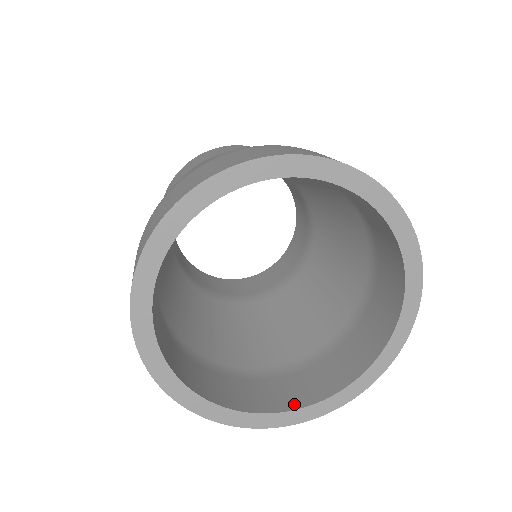
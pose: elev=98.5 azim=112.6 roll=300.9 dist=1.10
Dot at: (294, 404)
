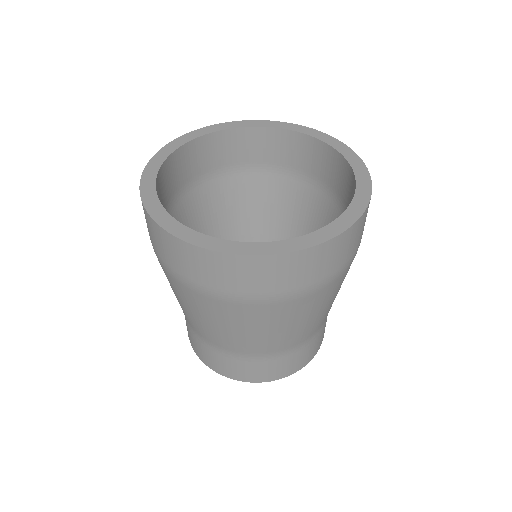
Dot at: occluded
